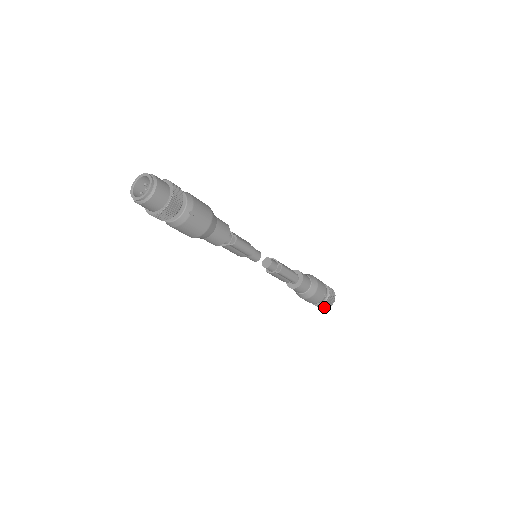
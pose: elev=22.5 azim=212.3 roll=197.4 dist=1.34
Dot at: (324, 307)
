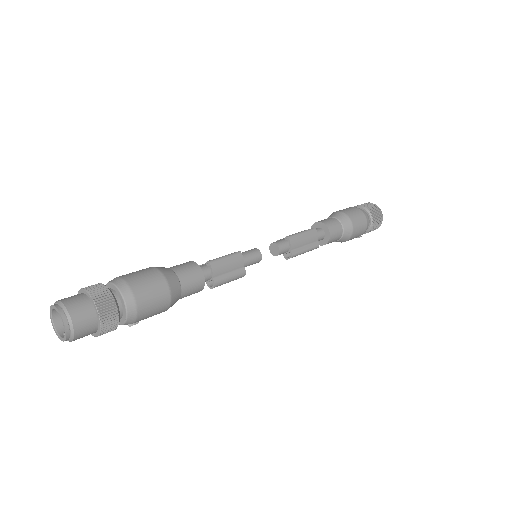
Dot at: occluded
